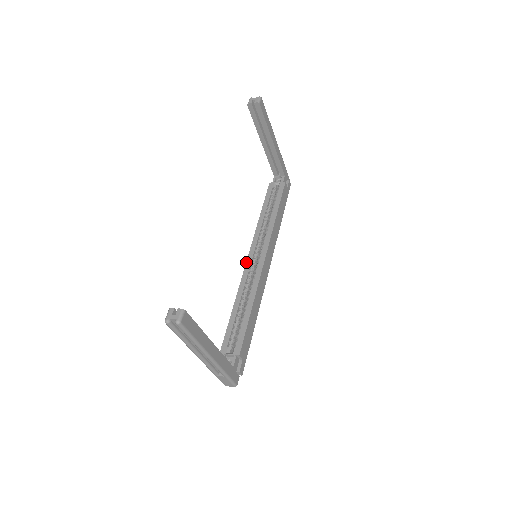
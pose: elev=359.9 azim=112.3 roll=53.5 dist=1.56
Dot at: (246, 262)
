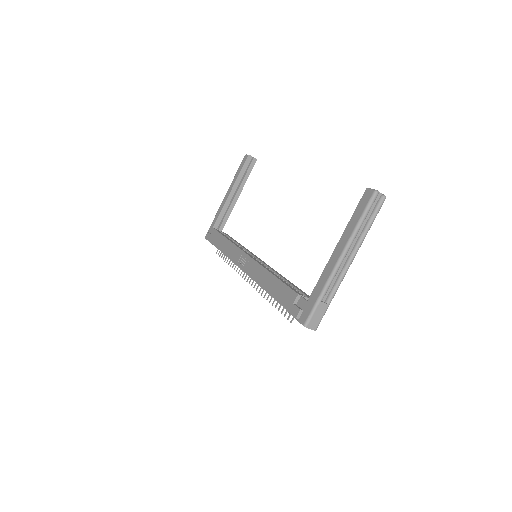
Dot at: (250, 256)
